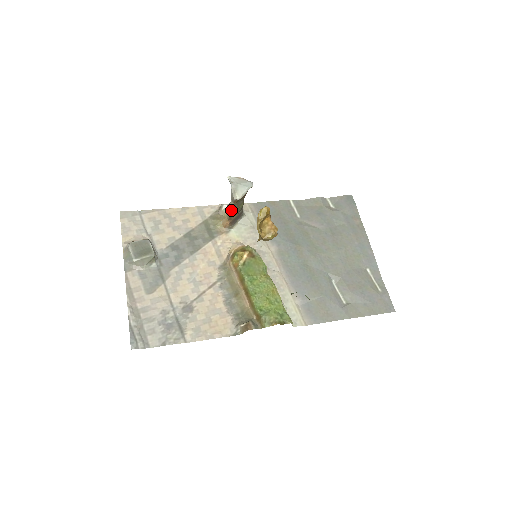
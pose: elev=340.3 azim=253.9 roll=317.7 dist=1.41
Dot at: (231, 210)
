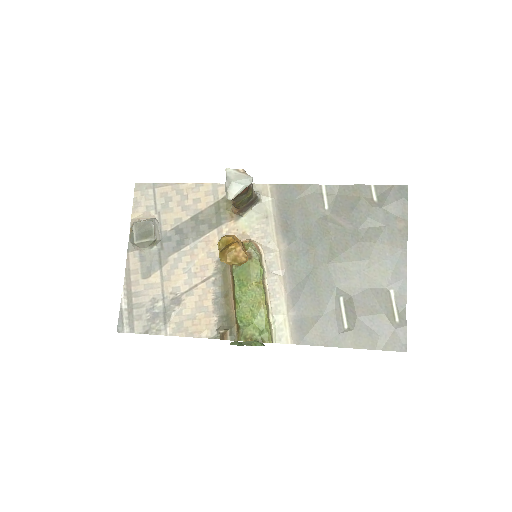
Dot at: (233, 203)
